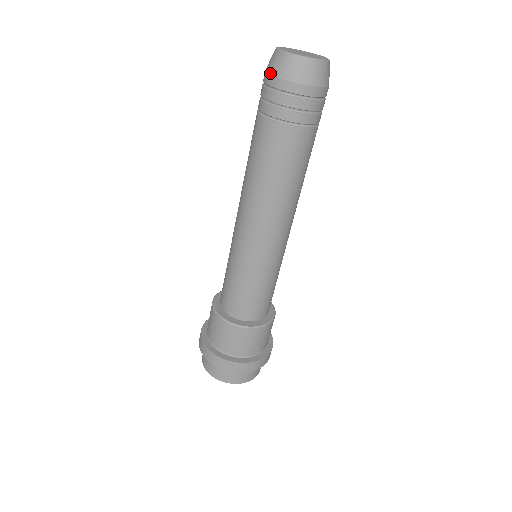
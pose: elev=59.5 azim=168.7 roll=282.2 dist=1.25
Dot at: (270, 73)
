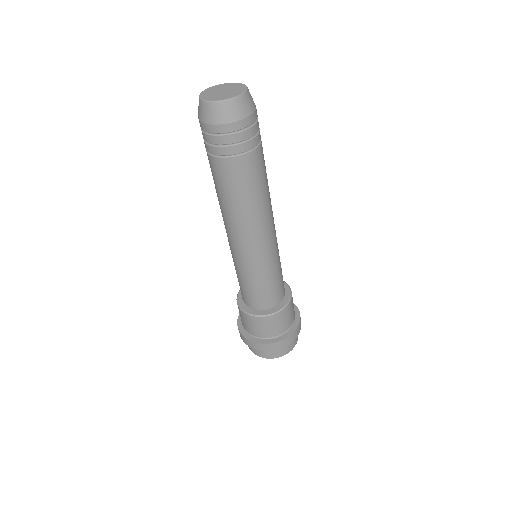
Dot at: (202, 122)
